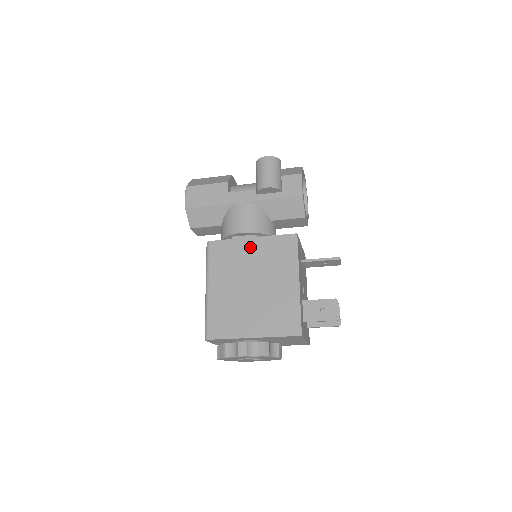
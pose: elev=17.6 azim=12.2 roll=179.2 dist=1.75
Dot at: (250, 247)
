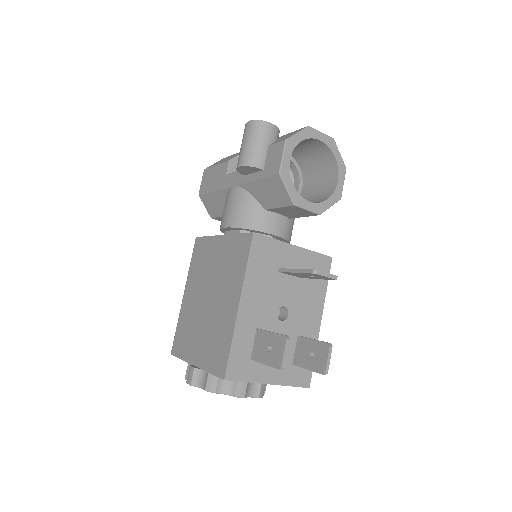
Dot at: (217, 248)
